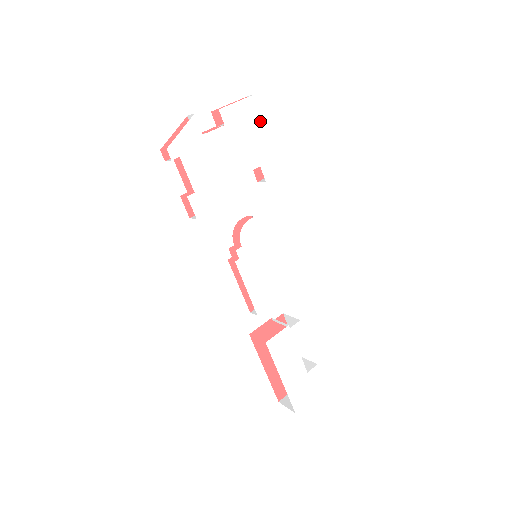
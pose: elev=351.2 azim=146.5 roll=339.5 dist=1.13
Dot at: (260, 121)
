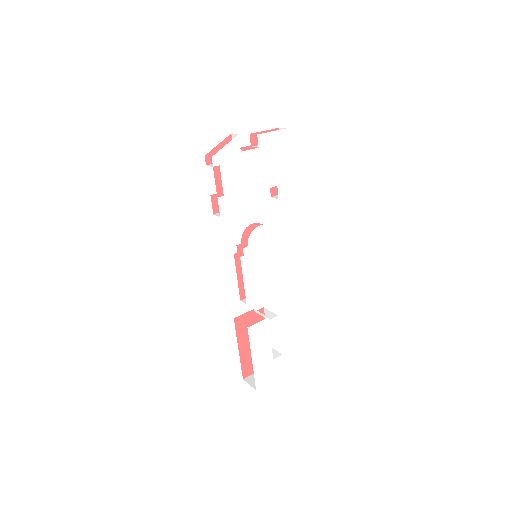
Dot at: (286, 150)
